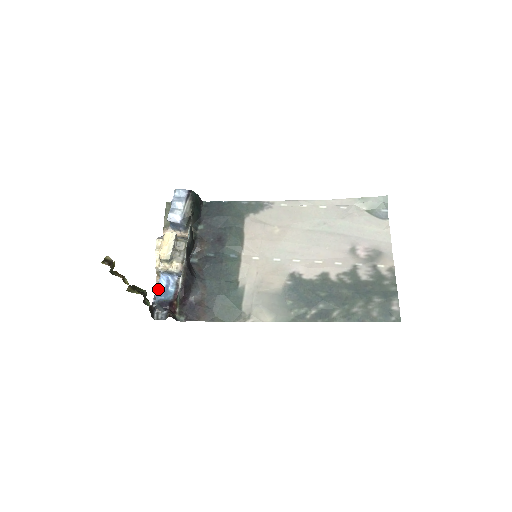
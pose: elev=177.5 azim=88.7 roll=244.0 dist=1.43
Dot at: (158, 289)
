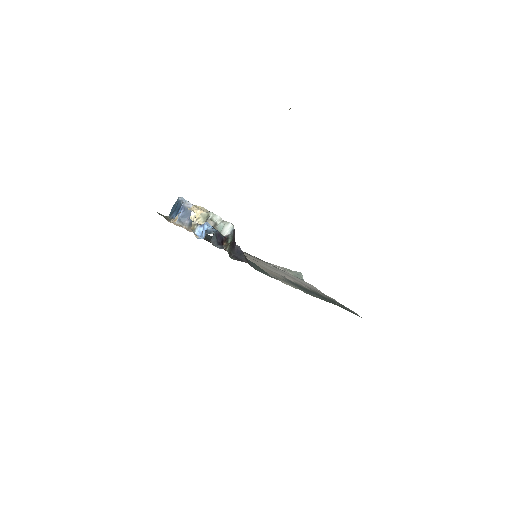
Dot at: (209, 227)
